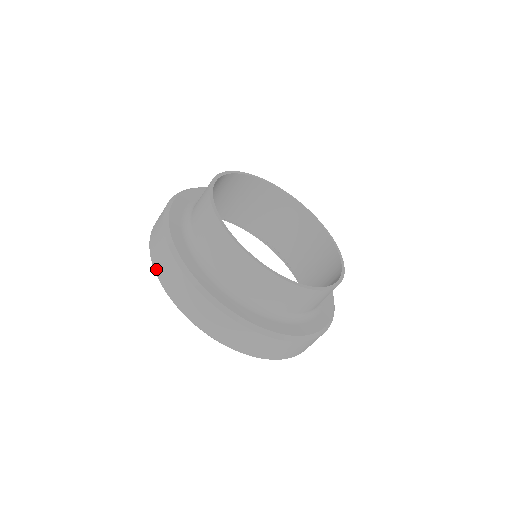
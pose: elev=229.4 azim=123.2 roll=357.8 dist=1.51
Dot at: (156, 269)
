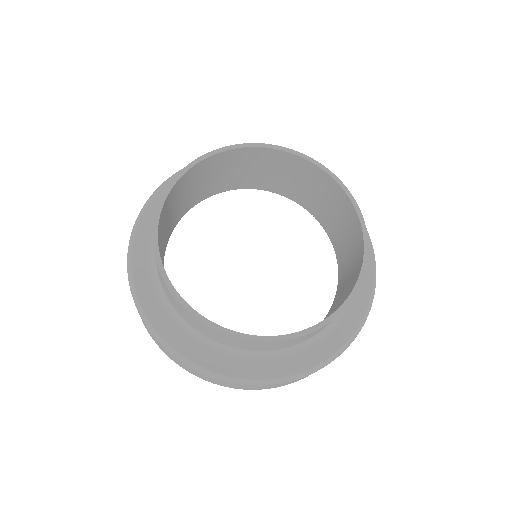
Dot at: occluded
